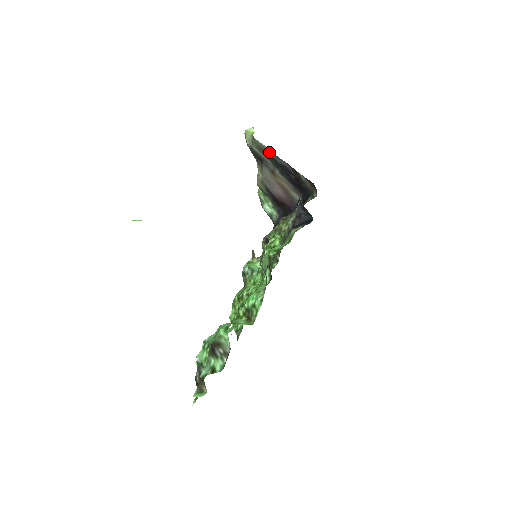
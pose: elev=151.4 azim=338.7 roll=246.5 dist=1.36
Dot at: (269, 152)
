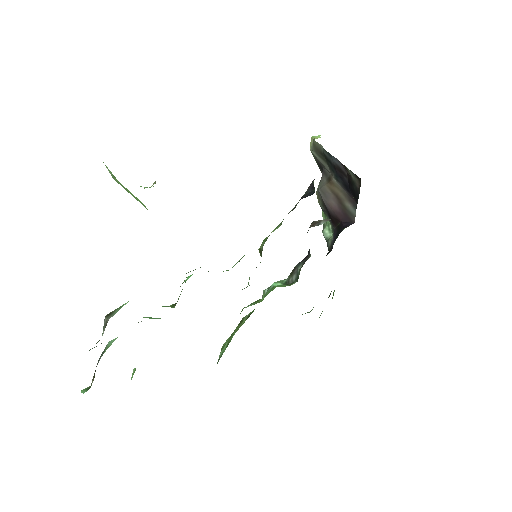
Dot at: (324, 152)
